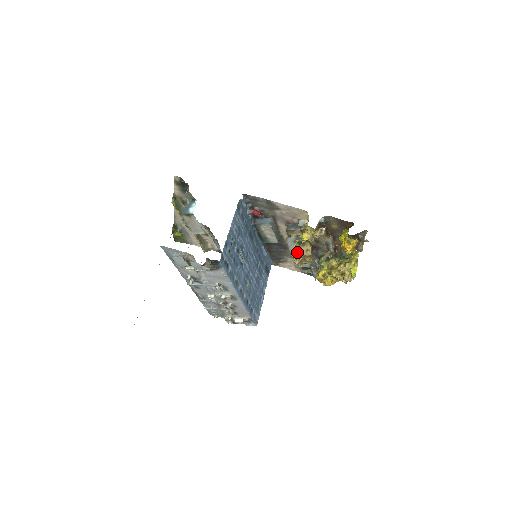
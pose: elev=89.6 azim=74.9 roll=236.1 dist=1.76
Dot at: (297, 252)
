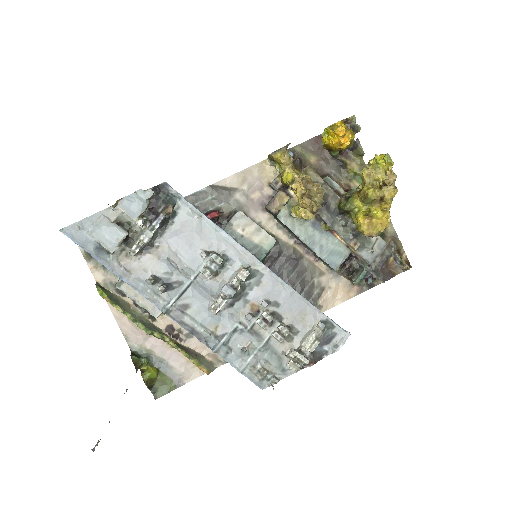
Dot at: occluded
